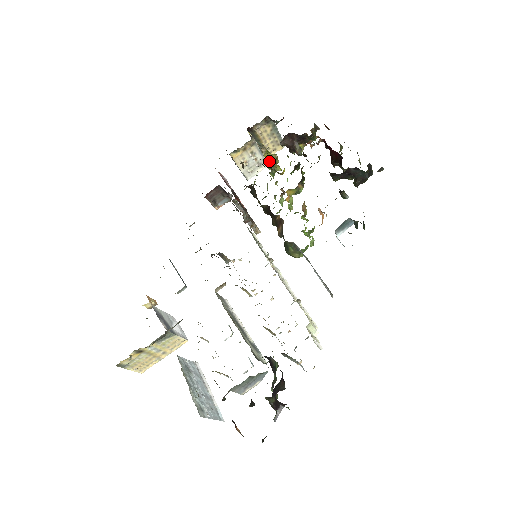
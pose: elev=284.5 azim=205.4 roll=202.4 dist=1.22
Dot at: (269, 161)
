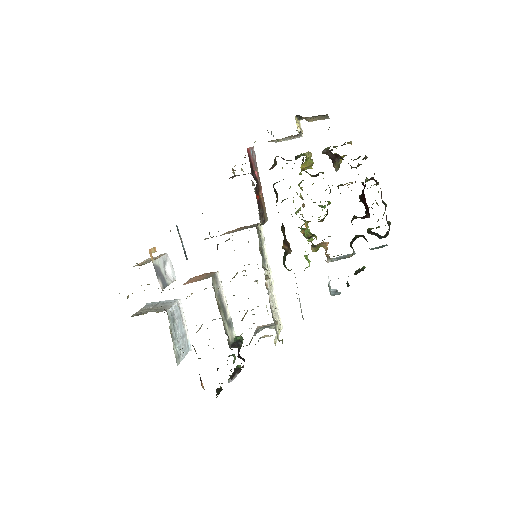
Dot at: (303, 170)
